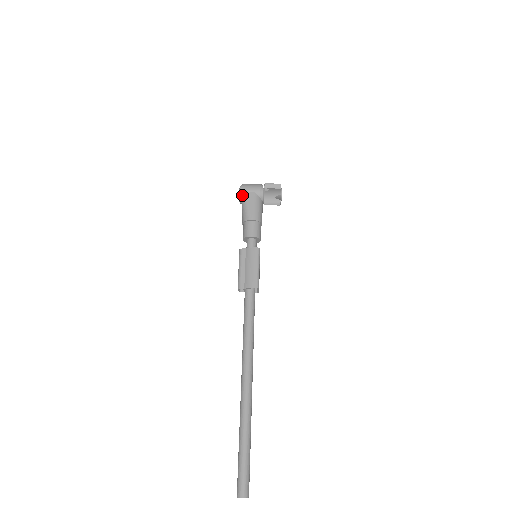
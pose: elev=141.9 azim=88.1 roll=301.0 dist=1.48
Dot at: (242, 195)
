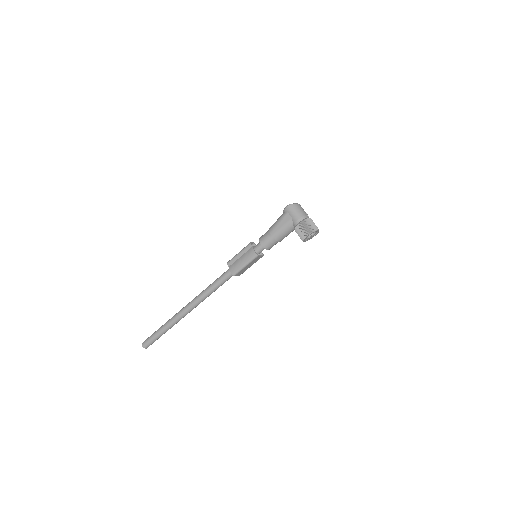
Dot at: (285, 211)
